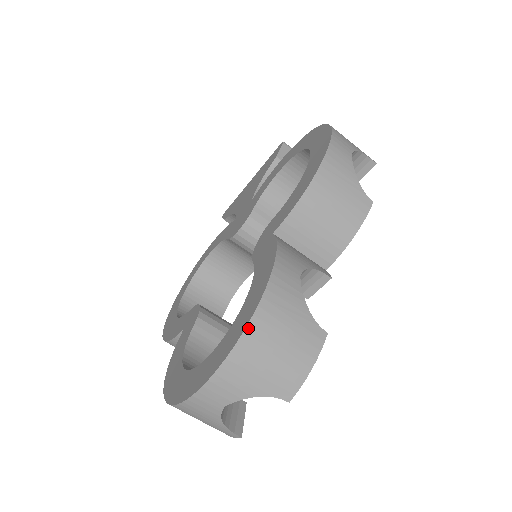
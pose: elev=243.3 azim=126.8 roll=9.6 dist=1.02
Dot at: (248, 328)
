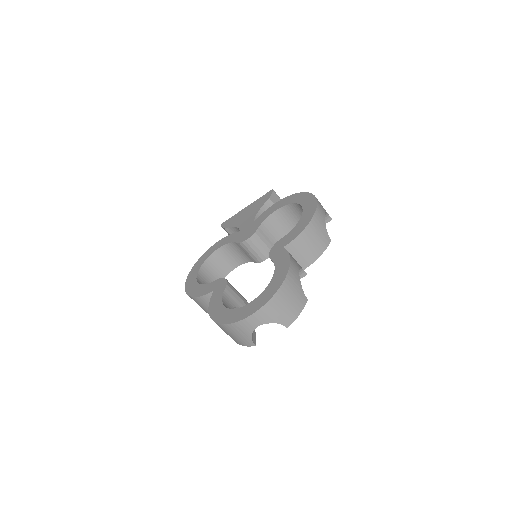
Dot at: (279, 290)
